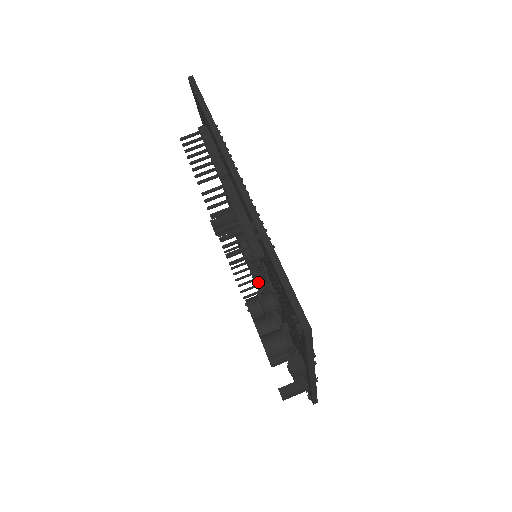
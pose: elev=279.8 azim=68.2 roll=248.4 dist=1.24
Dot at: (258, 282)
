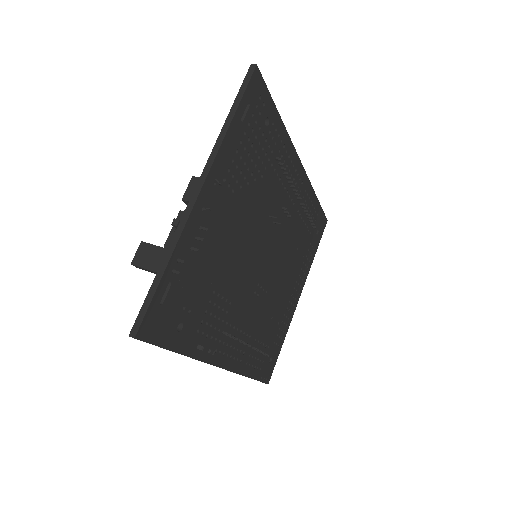
Dot at: occluded
